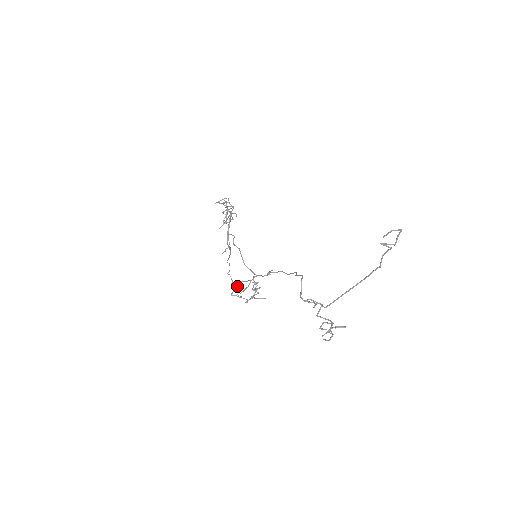
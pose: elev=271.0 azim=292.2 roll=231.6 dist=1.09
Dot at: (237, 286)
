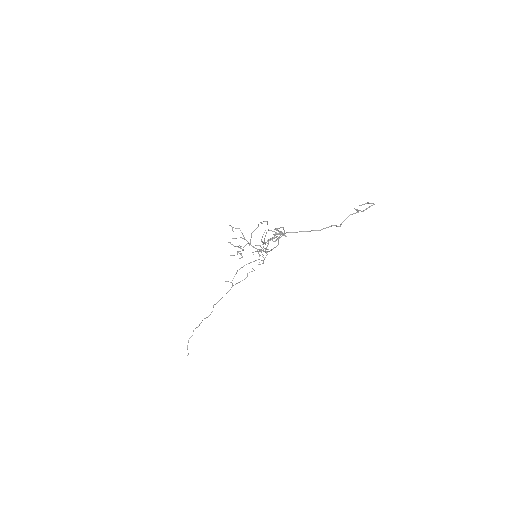
Dot at: (238, 228)
